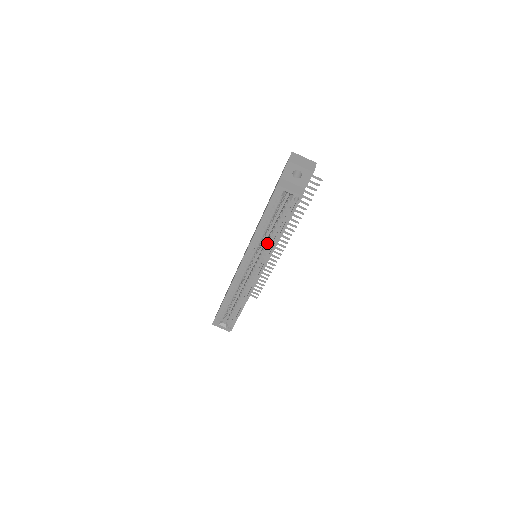
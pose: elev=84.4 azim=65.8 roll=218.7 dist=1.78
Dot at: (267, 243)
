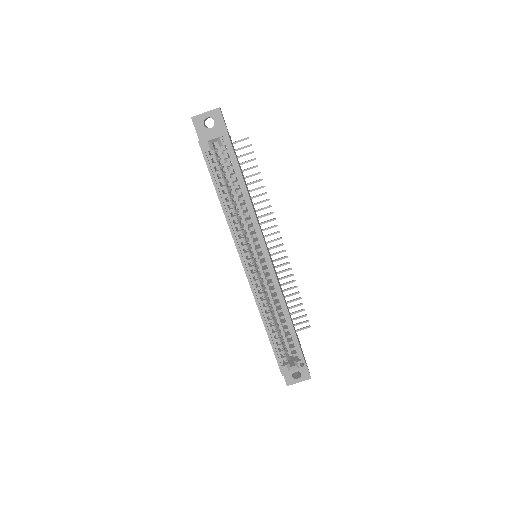
Dot at: (246, 219)
